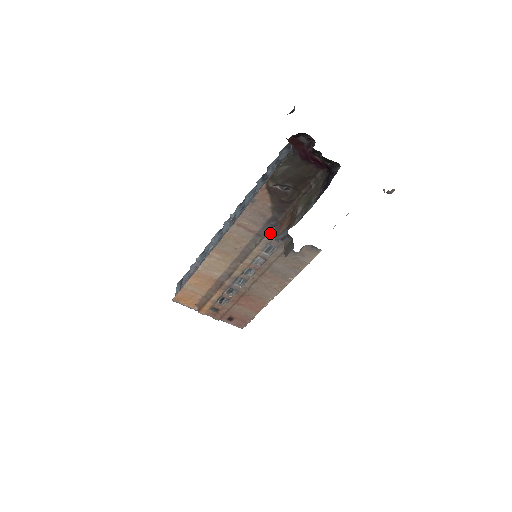
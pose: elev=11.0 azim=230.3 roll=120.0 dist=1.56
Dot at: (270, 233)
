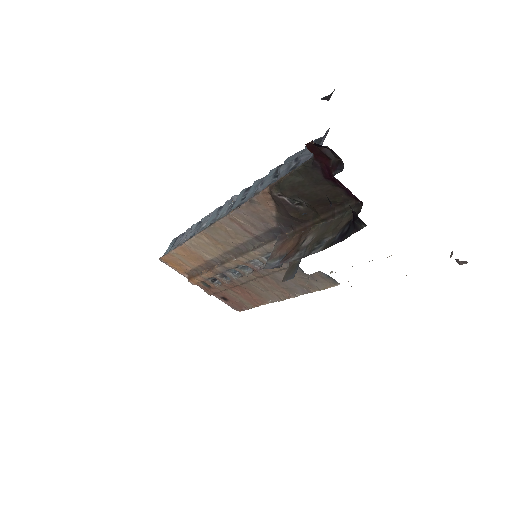
Dot at: (272, 243)
